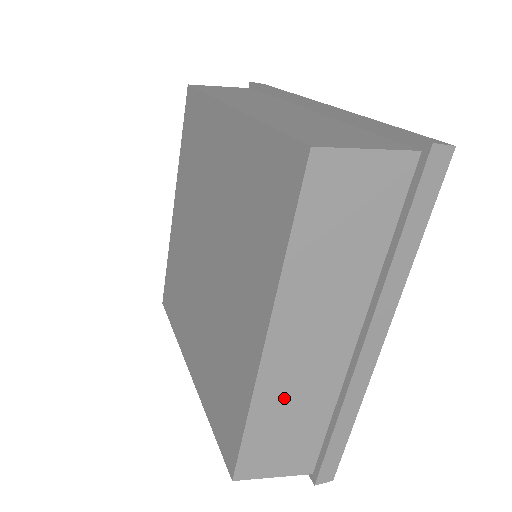
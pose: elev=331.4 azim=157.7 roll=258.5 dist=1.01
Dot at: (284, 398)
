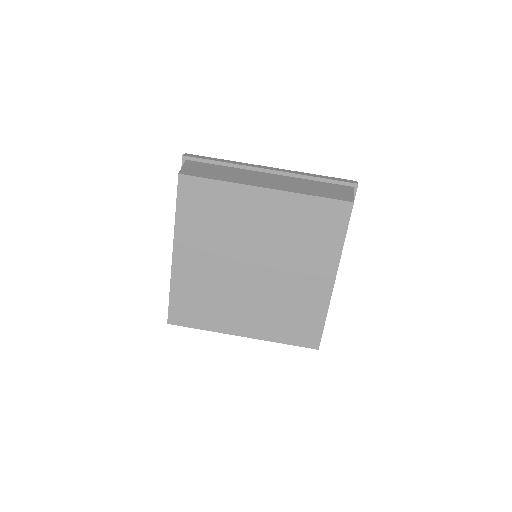
Dot at: occluded
